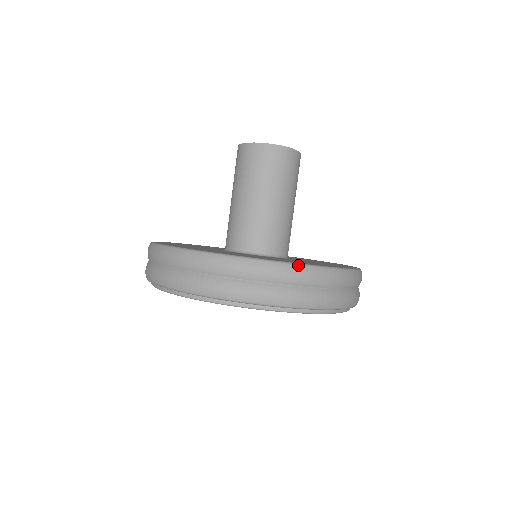
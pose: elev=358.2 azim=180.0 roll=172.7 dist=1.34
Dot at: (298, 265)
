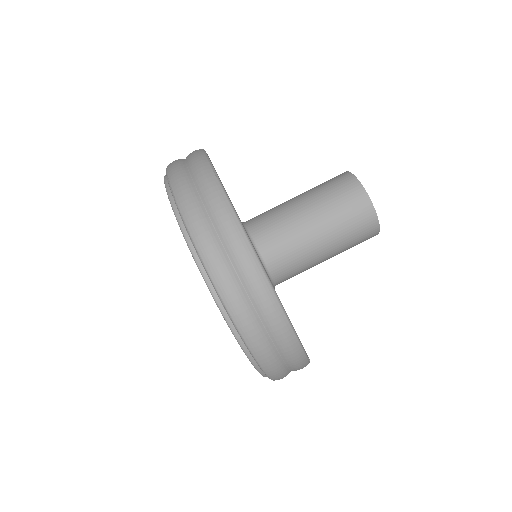
Dot at: (286, 317)
